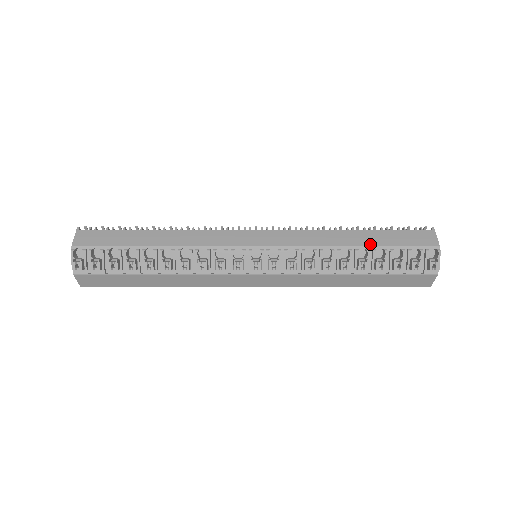
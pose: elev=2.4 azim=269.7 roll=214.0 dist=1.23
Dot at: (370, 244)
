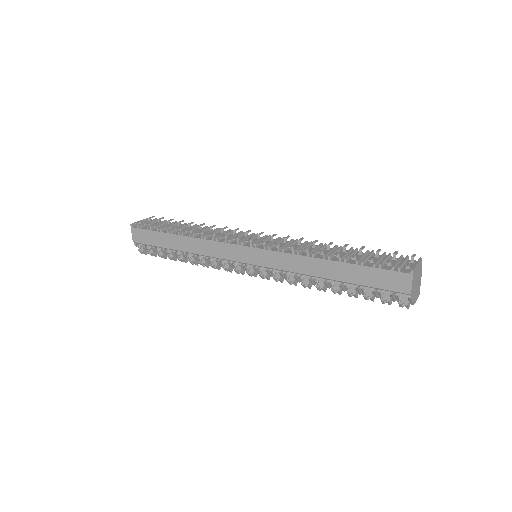
Dot at: (341, 279)
